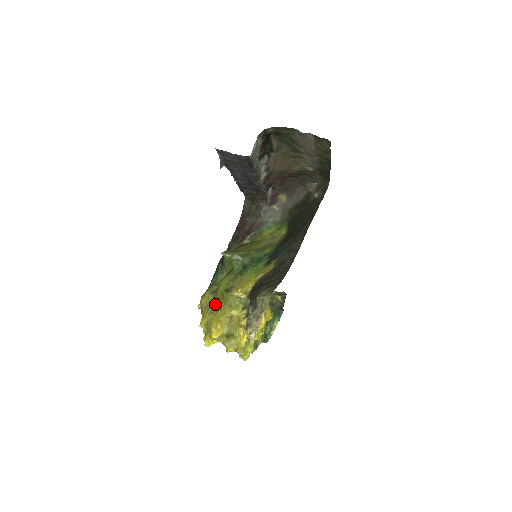
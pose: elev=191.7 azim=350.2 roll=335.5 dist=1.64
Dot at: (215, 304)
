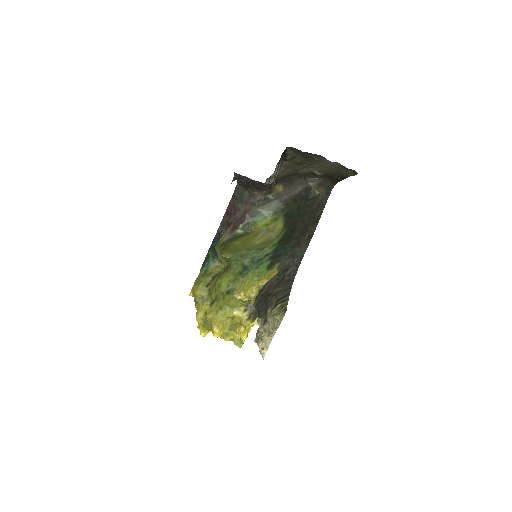
Dot at: (211, 298)
